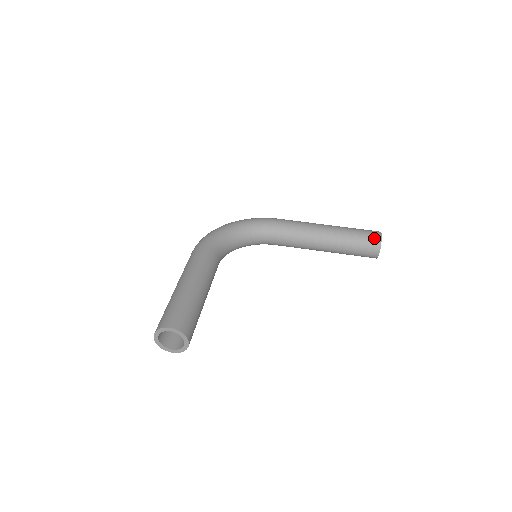
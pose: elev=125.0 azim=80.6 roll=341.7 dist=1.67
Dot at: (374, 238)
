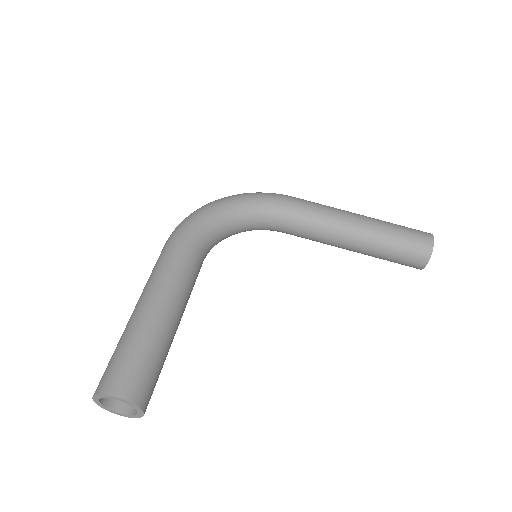
Dot at: (423, 245)
